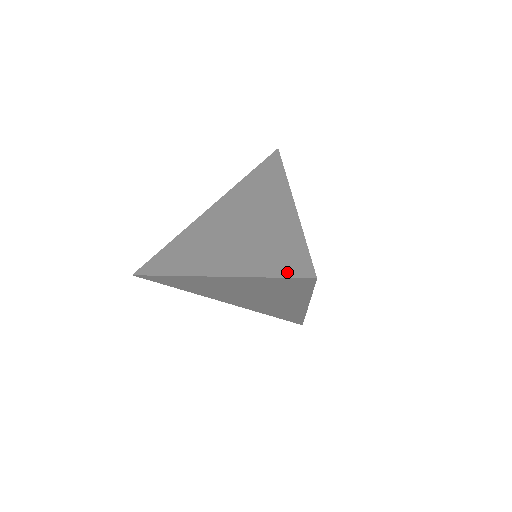
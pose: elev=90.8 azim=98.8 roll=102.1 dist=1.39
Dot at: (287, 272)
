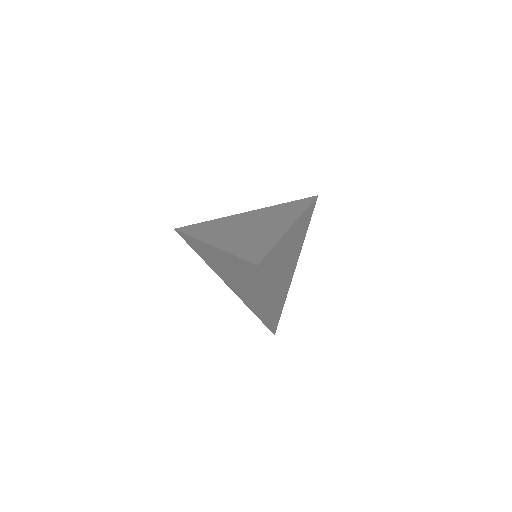
Dot at: (247, 257)
